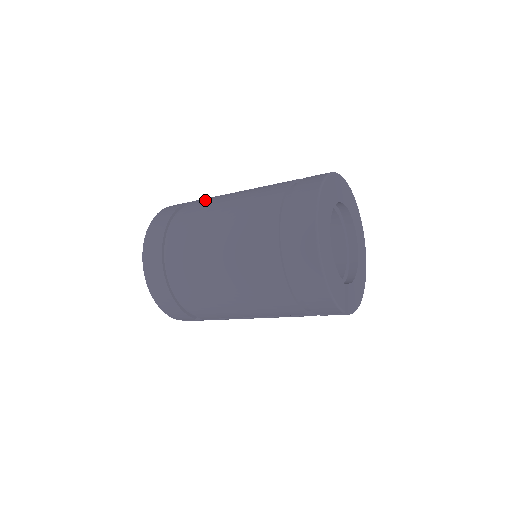
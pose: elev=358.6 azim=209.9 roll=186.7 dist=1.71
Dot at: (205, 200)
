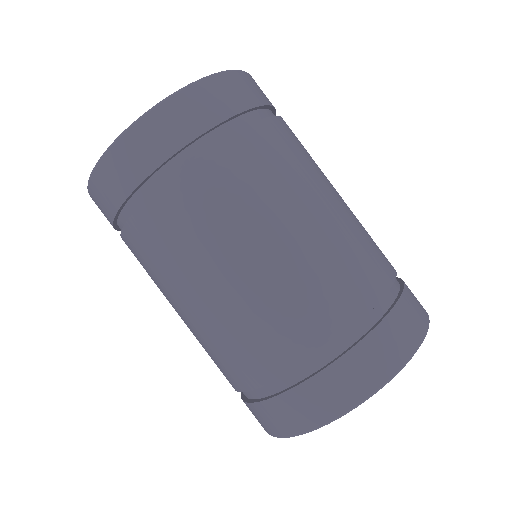
Dot at: (260, 168)
